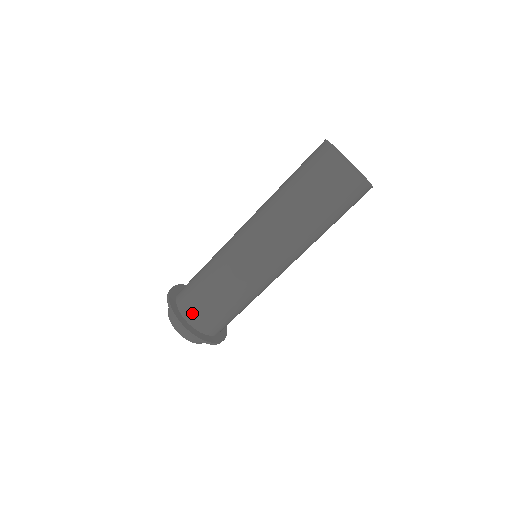
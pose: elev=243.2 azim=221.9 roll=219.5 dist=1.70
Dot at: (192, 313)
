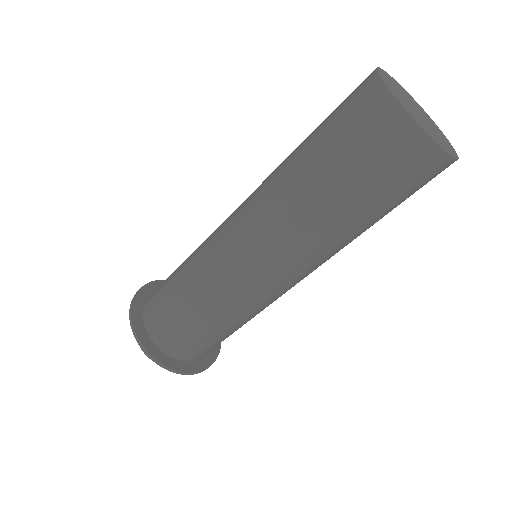
Dot at: (190, 354)
